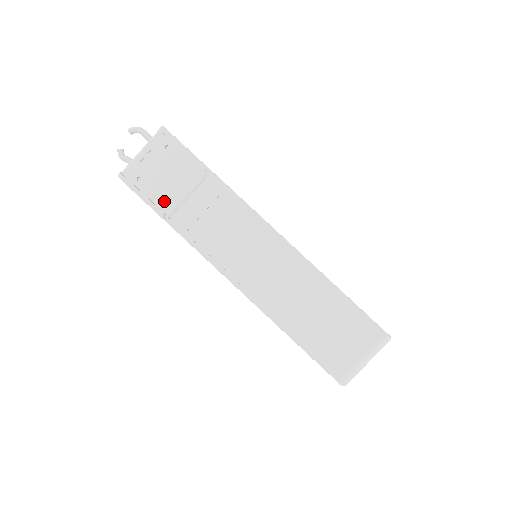
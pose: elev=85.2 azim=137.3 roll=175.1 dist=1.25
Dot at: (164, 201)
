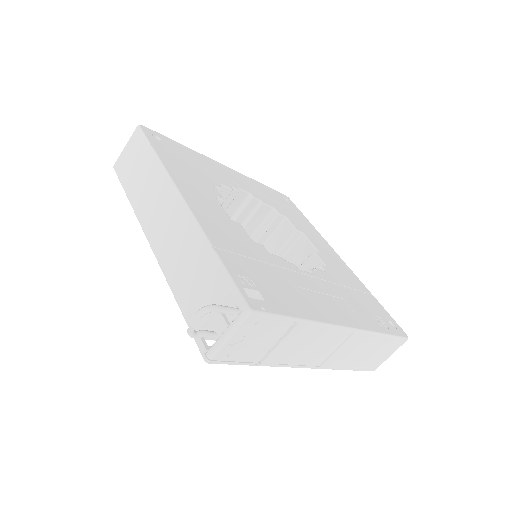
Dot at: (255, 356)
